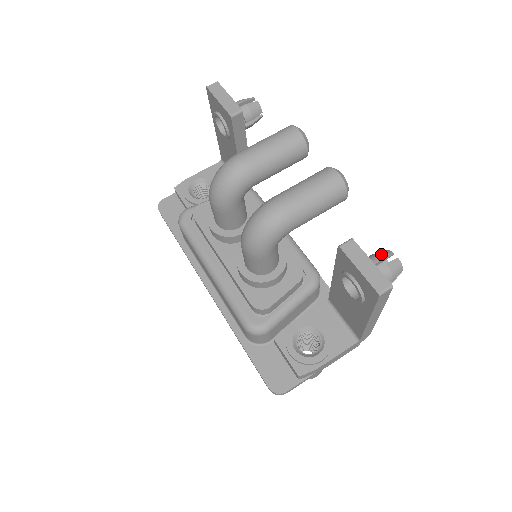
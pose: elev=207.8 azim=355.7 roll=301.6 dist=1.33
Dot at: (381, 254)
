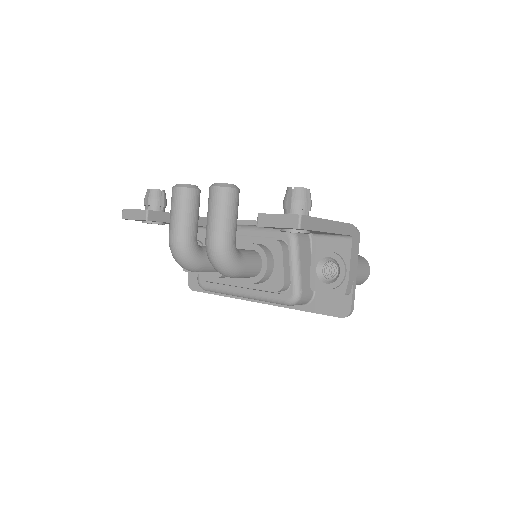
Dot at: (285, 196)
